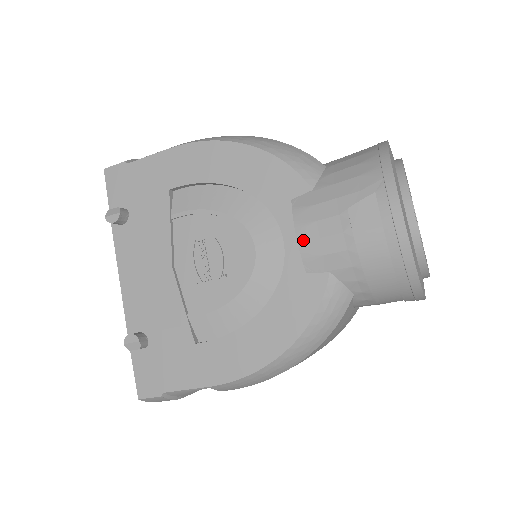
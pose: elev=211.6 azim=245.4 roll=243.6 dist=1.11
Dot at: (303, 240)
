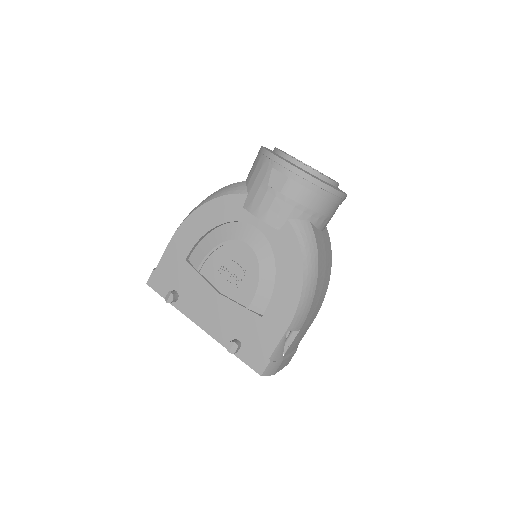
Dot at: (263, 217)
